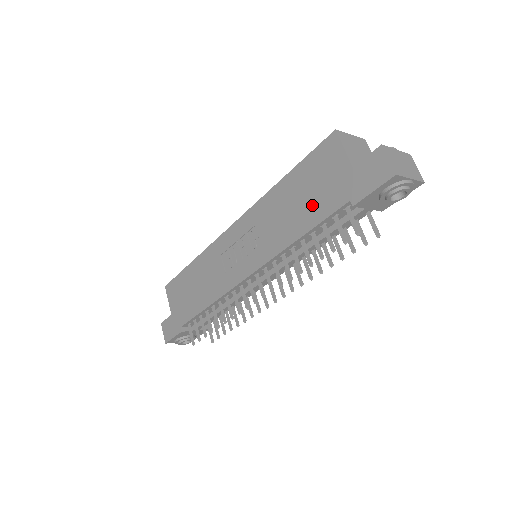
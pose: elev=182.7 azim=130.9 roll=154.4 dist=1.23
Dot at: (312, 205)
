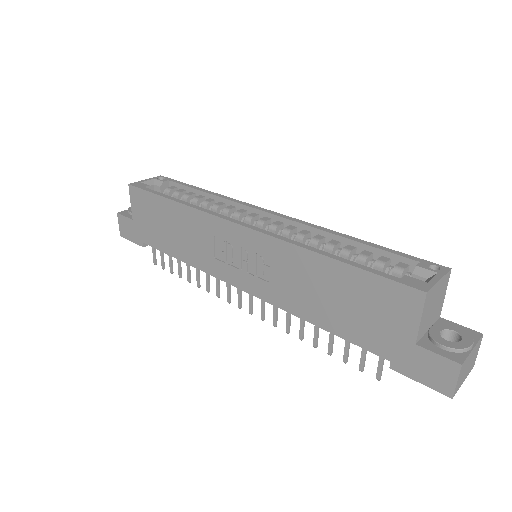
Dot at: (348, 319)
